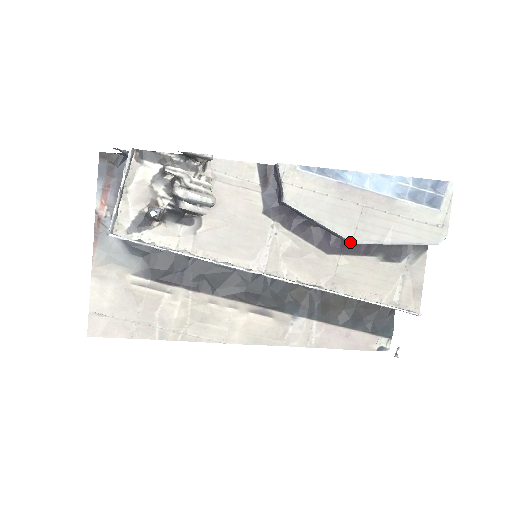
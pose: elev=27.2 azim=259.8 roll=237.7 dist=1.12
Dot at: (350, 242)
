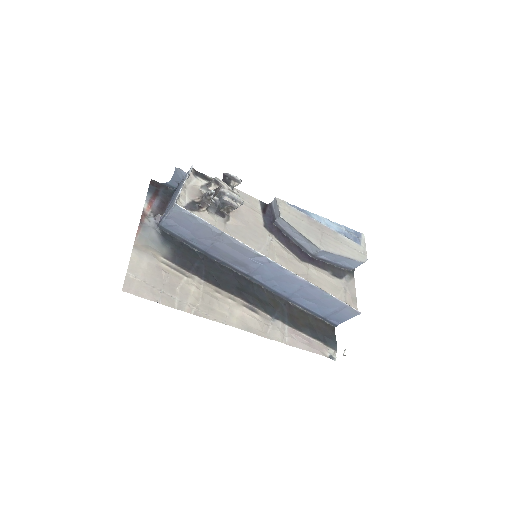
Dot at: (317, 250)
